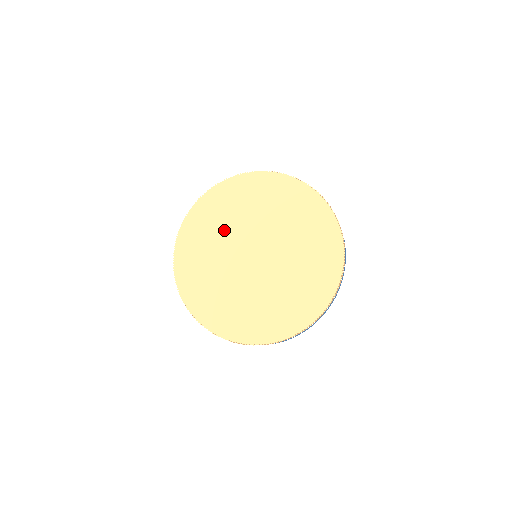
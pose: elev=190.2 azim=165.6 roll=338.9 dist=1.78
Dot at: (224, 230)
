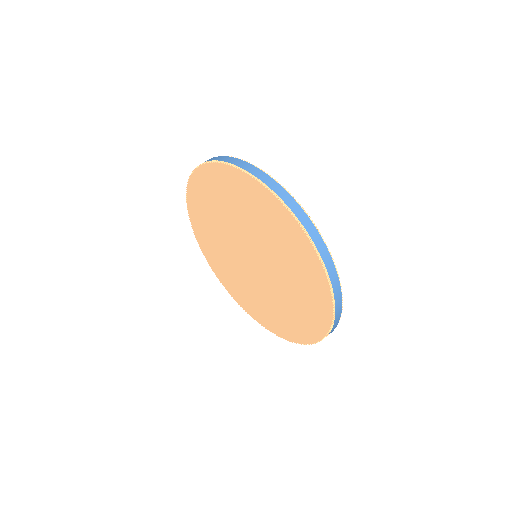
Dot at: (227, 215)
